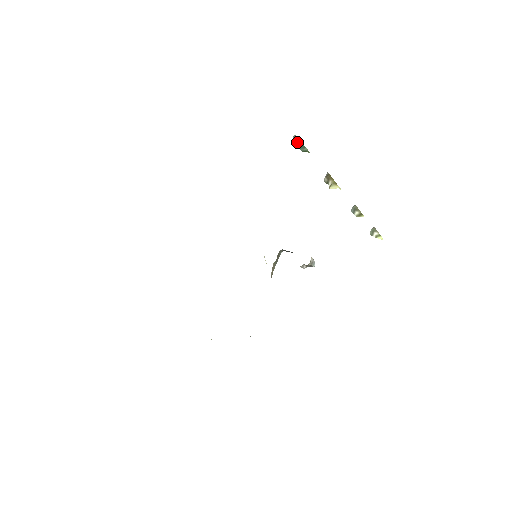
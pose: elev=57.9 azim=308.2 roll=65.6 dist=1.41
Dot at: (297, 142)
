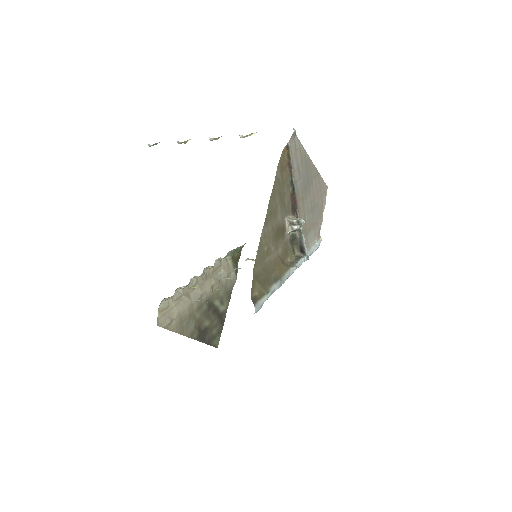
Dot at: occluded
